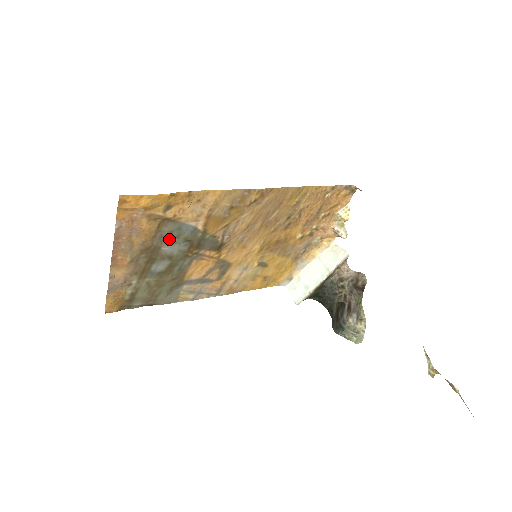
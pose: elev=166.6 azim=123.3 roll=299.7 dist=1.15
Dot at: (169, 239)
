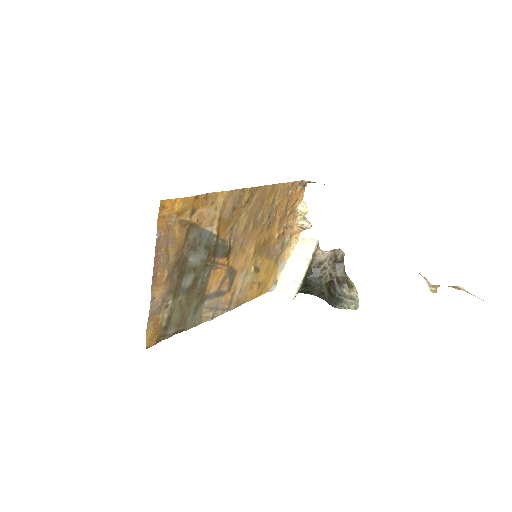
Dot at: (194, 248)
